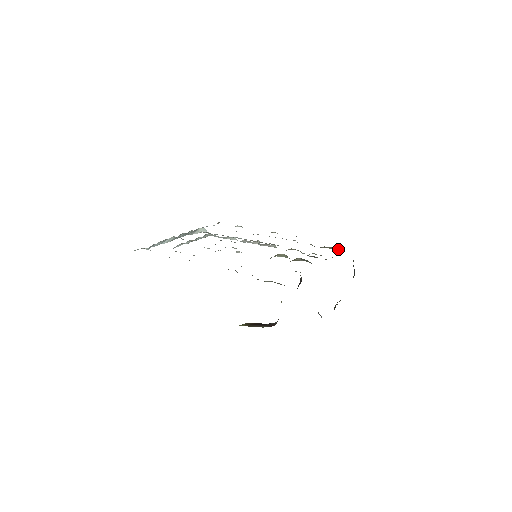
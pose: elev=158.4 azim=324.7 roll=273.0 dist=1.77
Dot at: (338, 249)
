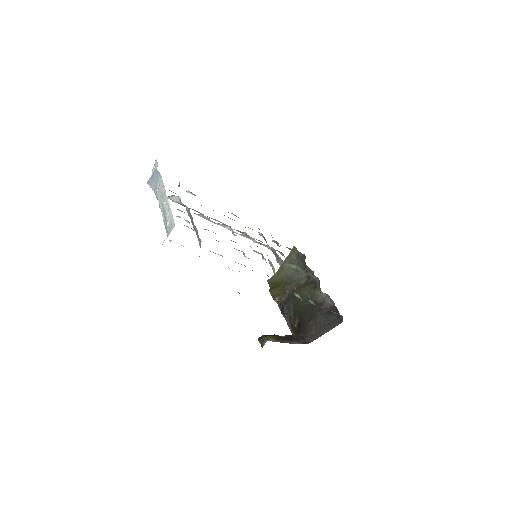
Dot at: (297, 252)
